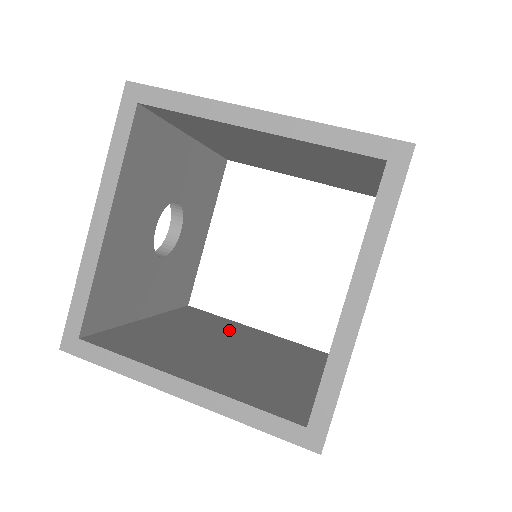
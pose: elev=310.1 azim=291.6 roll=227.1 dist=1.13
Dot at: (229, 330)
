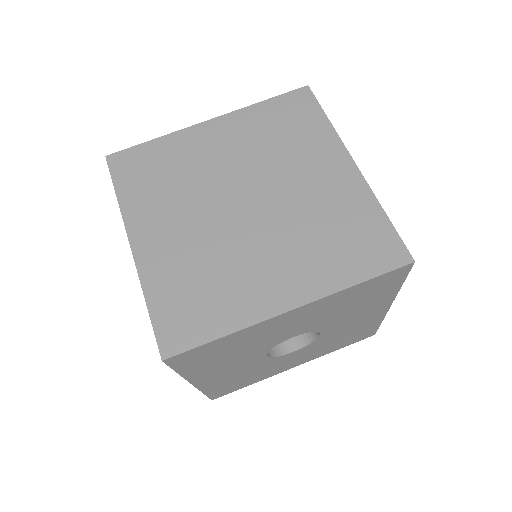
Dot at: occluded
